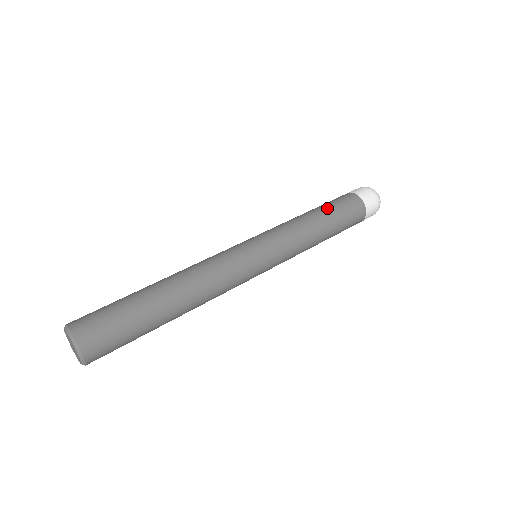
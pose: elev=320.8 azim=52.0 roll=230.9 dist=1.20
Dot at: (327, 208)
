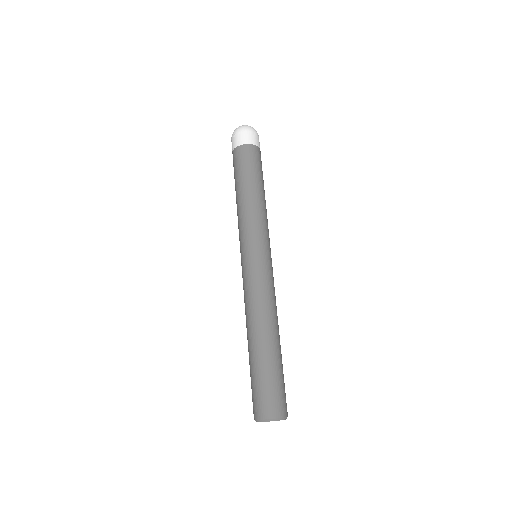
Dot at: (249, 177)
